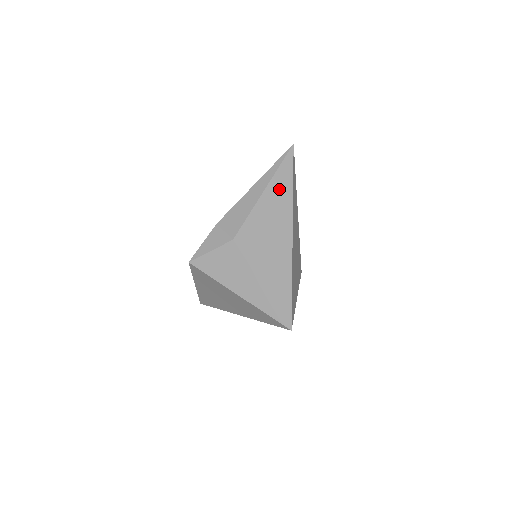
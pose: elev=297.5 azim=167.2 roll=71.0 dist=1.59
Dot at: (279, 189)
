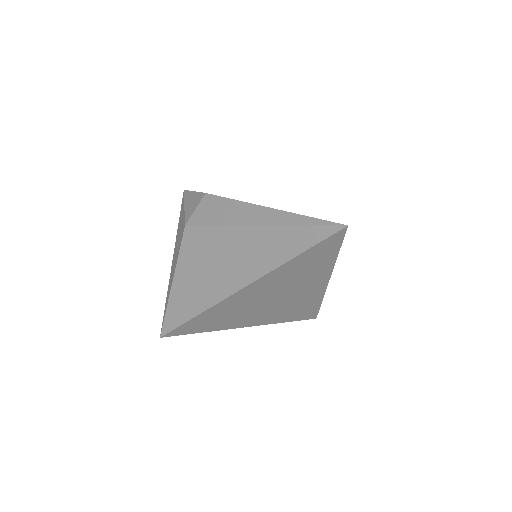
Dot at: (269, 244)
